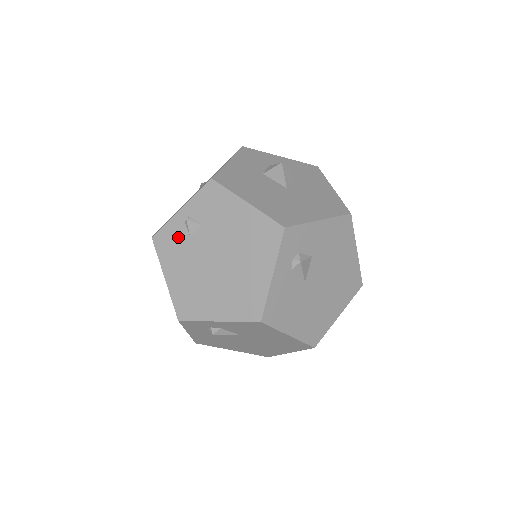
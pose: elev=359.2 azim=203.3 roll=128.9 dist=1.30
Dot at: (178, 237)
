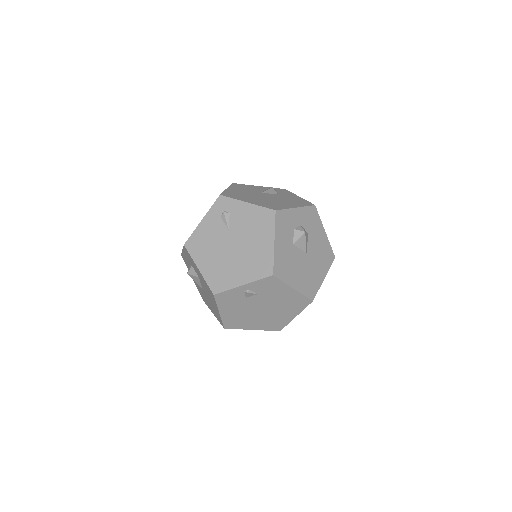
Dot at: (236, 297)
